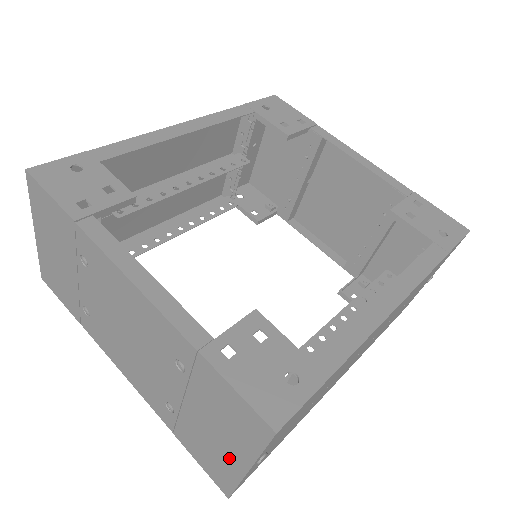
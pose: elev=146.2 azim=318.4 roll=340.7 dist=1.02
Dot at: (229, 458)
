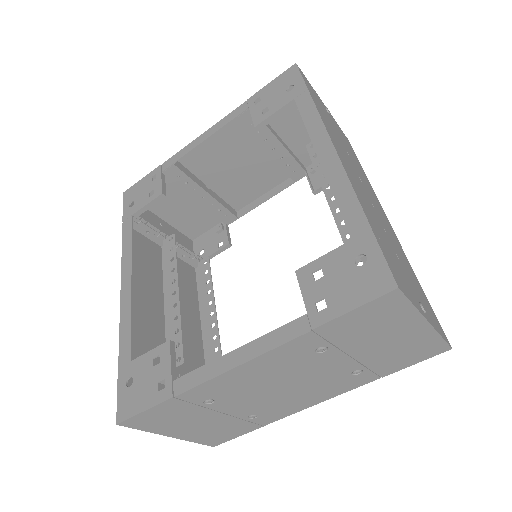
Dot at: (414, 336)
